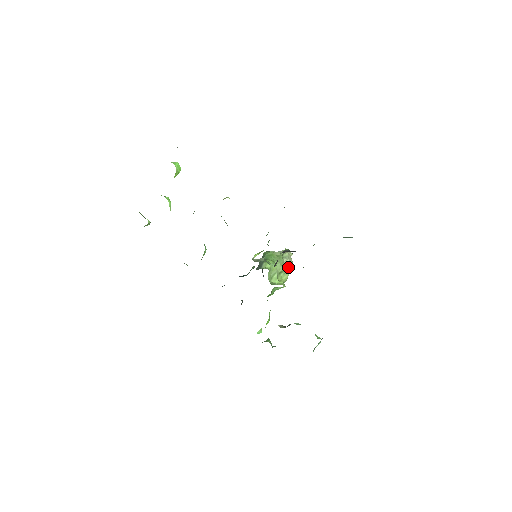
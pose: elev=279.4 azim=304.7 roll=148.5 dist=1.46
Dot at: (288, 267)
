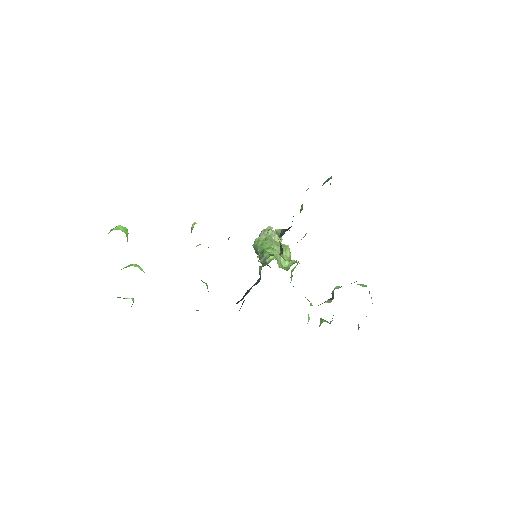
Dot at: (280, 242)
